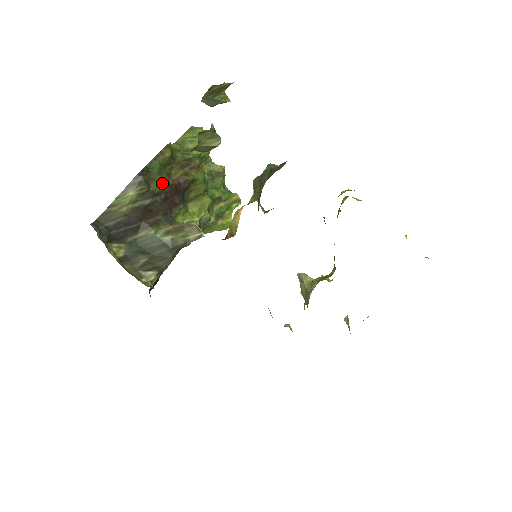
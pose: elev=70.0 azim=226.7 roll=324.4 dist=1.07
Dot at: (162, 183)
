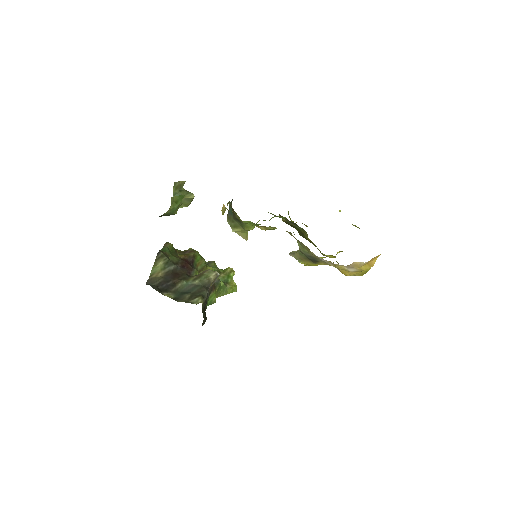
Dot at: (175, 258)
